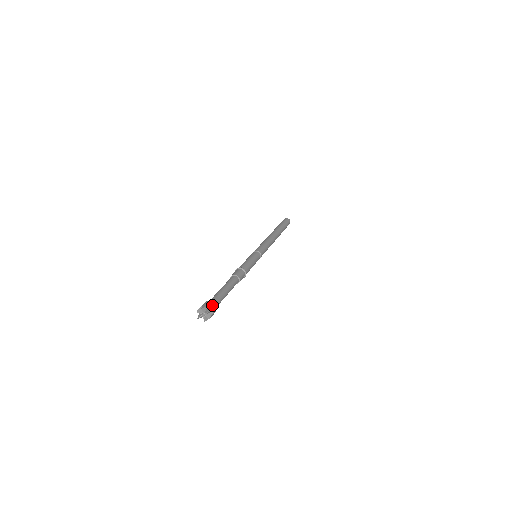
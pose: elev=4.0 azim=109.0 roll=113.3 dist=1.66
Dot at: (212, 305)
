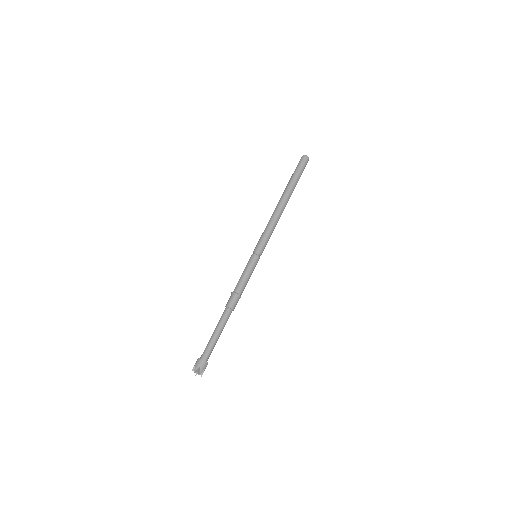
Dot at: (203, 365)
